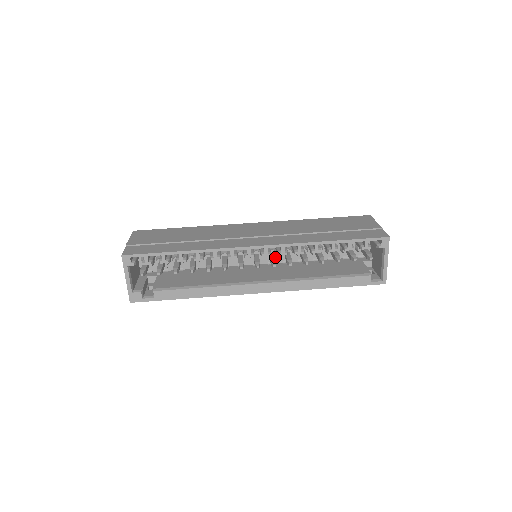
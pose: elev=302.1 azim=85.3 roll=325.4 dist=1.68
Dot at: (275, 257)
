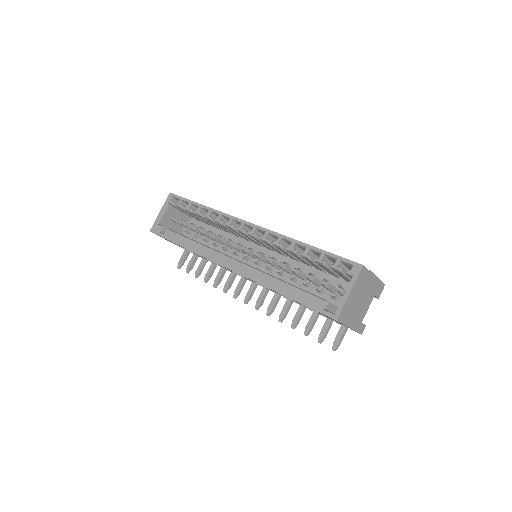
Dot at: (269, 265)
